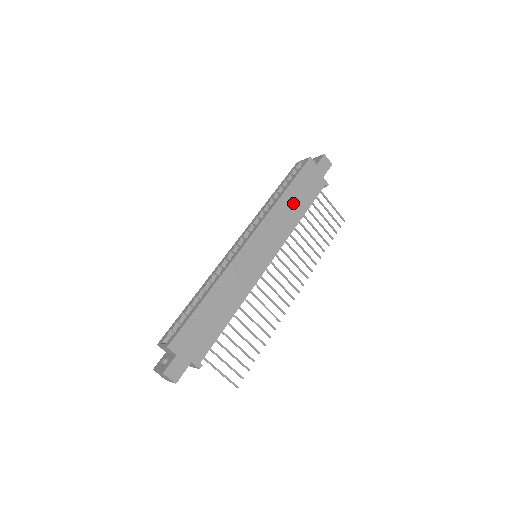
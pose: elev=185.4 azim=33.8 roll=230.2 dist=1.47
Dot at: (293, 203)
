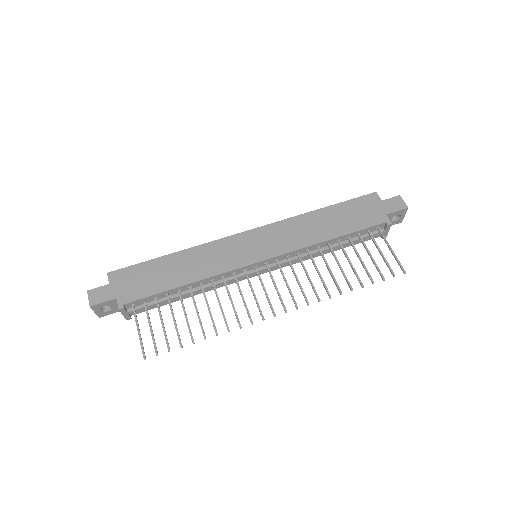
Dot at: (326, 222)
